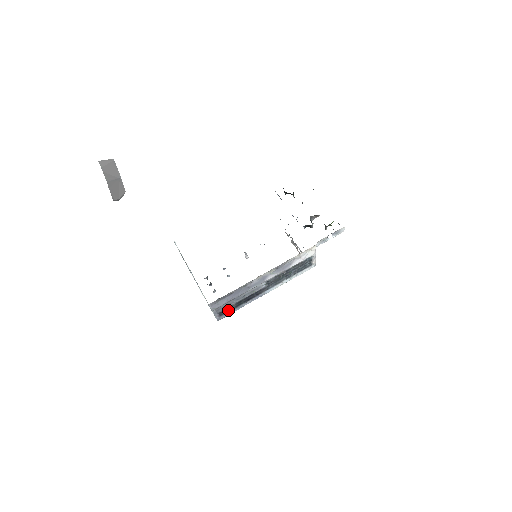
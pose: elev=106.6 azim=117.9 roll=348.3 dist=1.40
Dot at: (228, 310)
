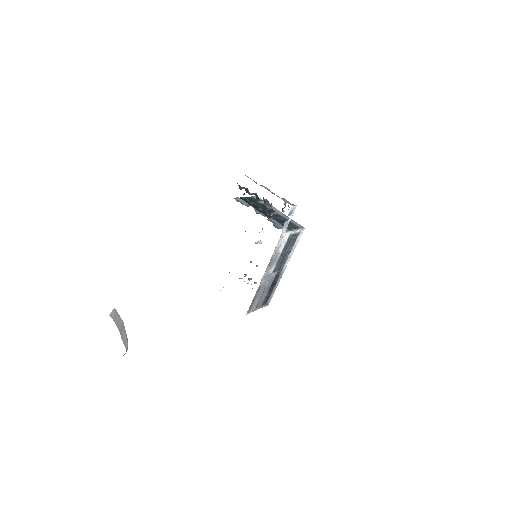
Dot at: (267, 298)
